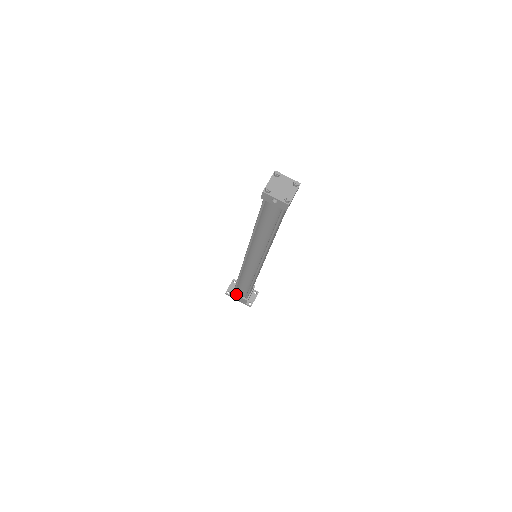
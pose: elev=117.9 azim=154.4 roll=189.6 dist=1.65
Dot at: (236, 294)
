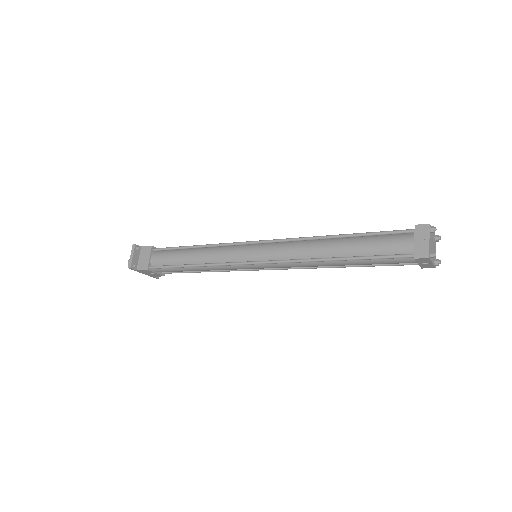
Dot at: (152, 271)
